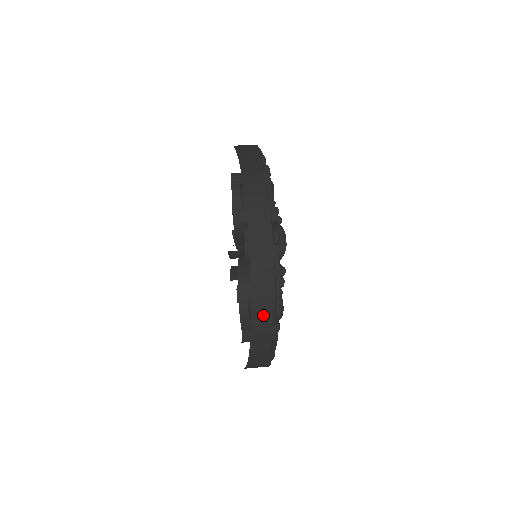
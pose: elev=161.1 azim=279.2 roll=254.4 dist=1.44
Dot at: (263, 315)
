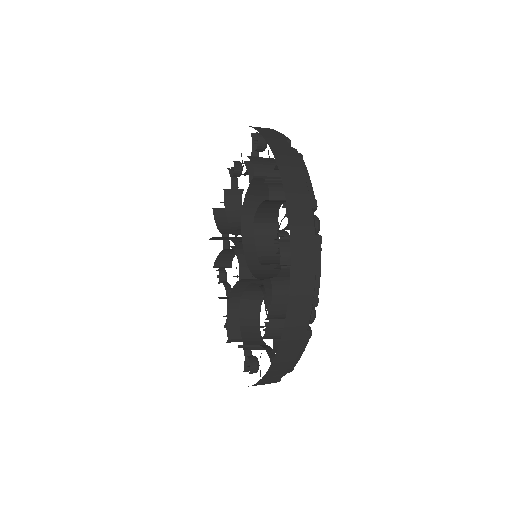
Dot at: (271, 379)
